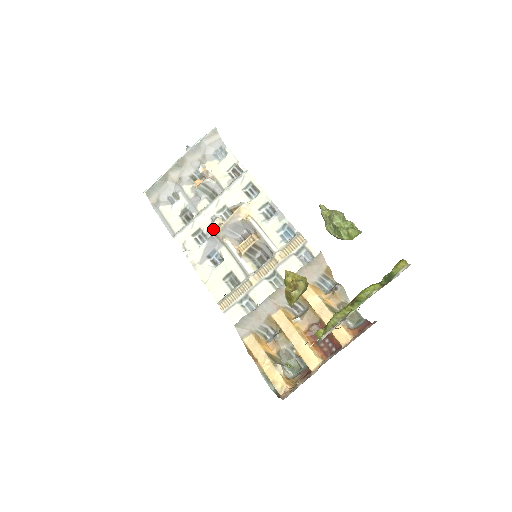
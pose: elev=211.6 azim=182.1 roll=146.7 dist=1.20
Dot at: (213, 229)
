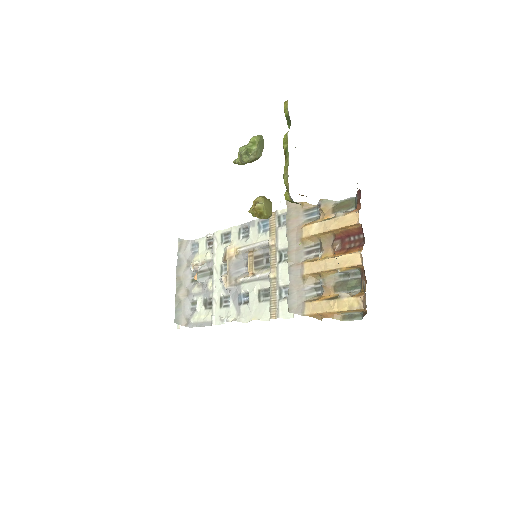
Dot at: (225, 284)
